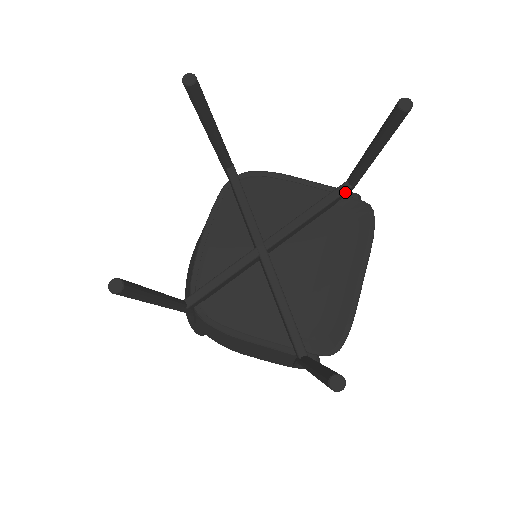
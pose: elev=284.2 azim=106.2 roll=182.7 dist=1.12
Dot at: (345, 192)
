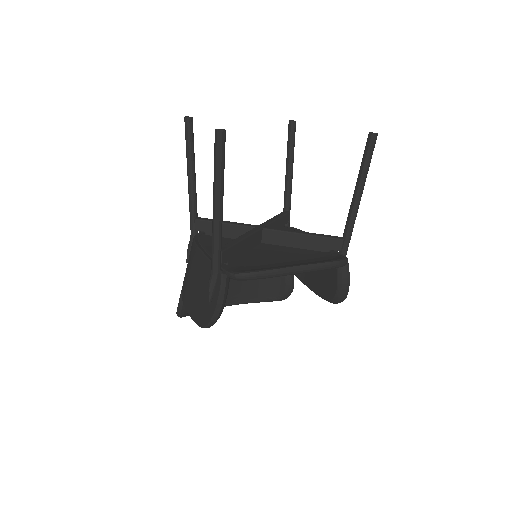
Dot at: (336, 239)
